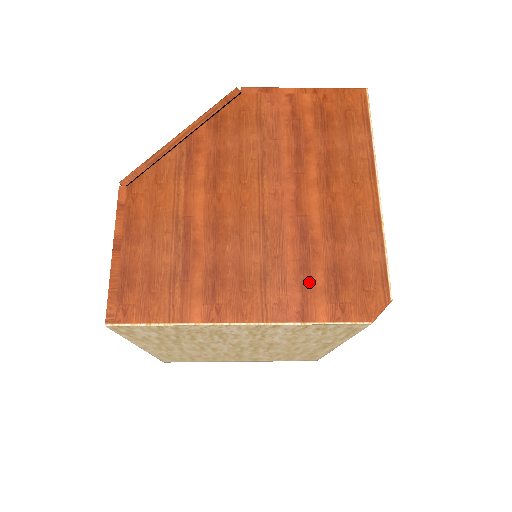
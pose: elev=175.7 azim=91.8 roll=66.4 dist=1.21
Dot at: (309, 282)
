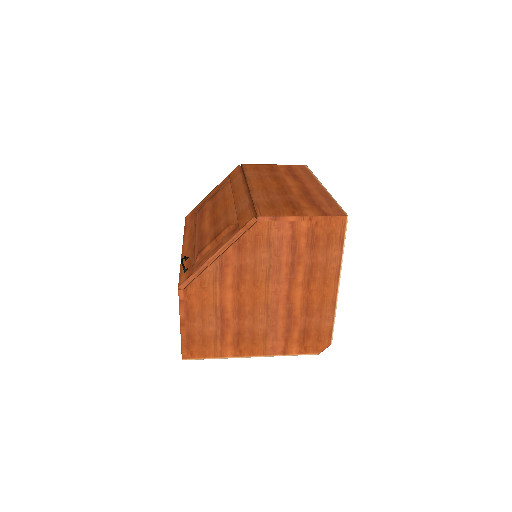
Dot at: (290, 337)
